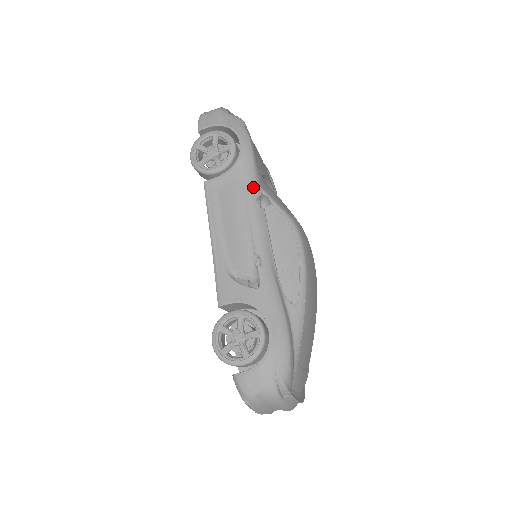
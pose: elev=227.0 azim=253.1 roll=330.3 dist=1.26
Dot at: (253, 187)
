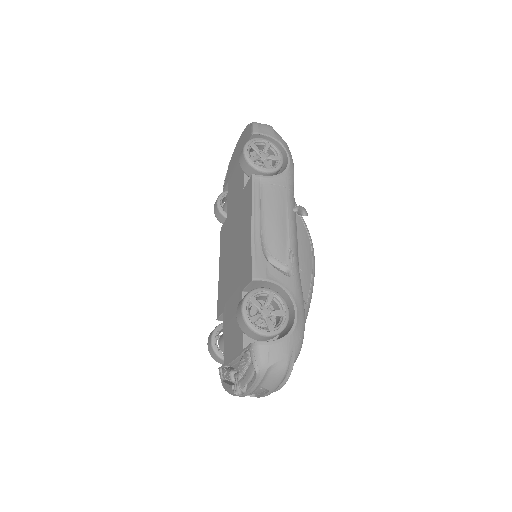
Dot at: (292, 197)
